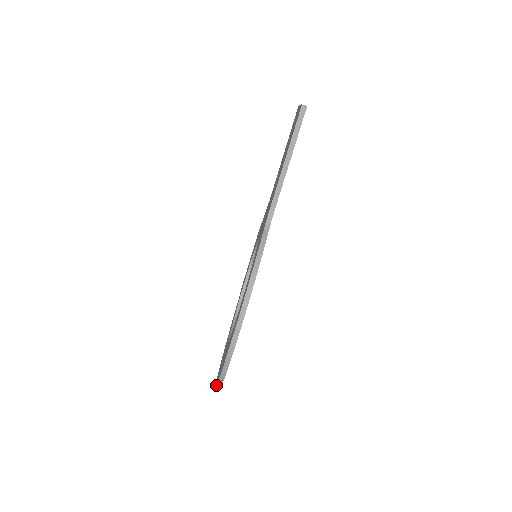
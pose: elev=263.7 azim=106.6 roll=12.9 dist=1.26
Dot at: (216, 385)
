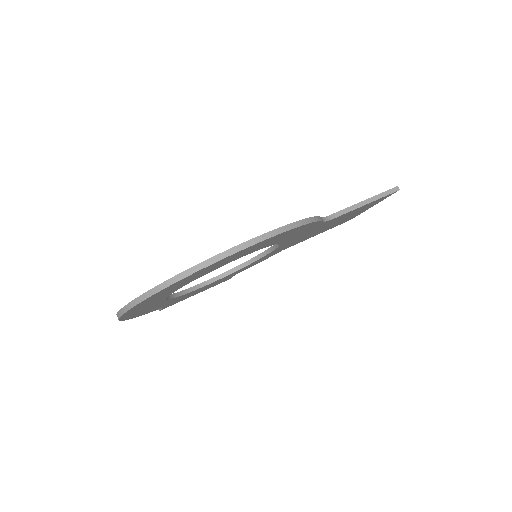
Dot at: occluded
